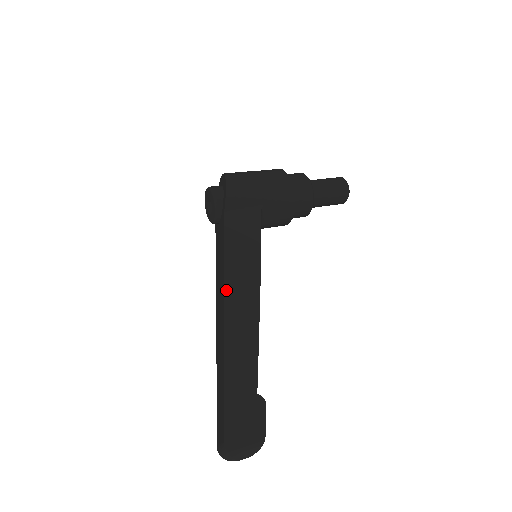
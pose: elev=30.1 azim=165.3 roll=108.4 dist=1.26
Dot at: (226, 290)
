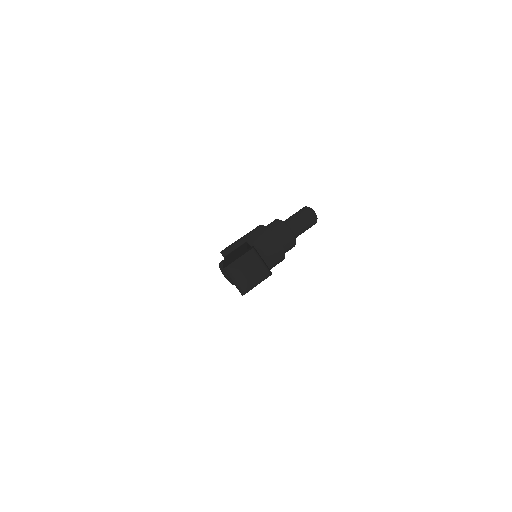
Dot at: occluded
